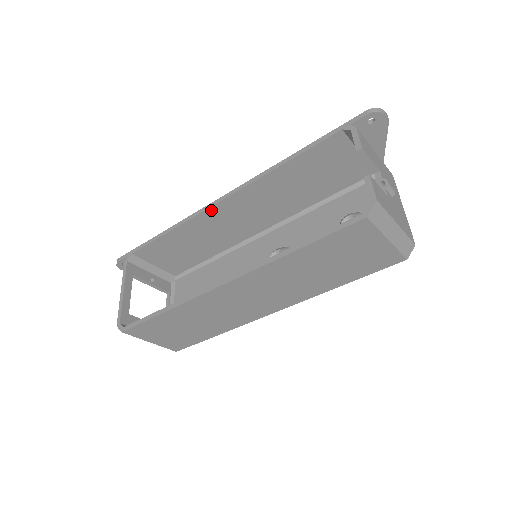
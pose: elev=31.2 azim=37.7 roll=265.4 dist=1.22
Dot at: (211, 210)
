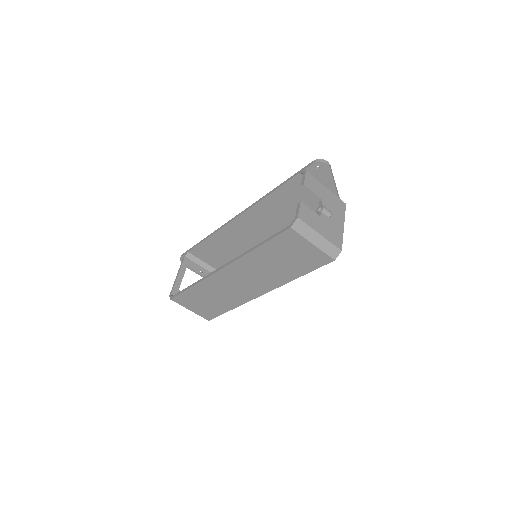
Dot at: (231, 224)
